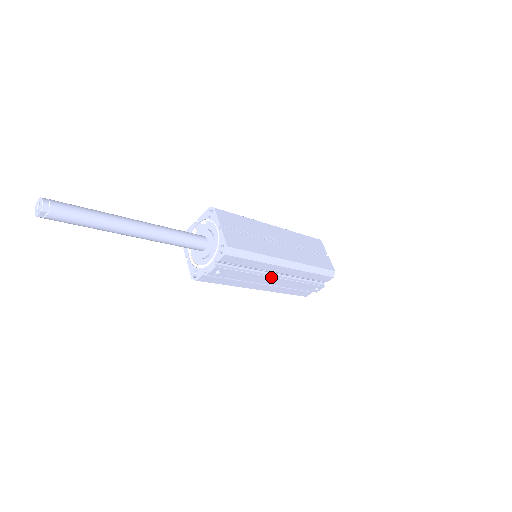
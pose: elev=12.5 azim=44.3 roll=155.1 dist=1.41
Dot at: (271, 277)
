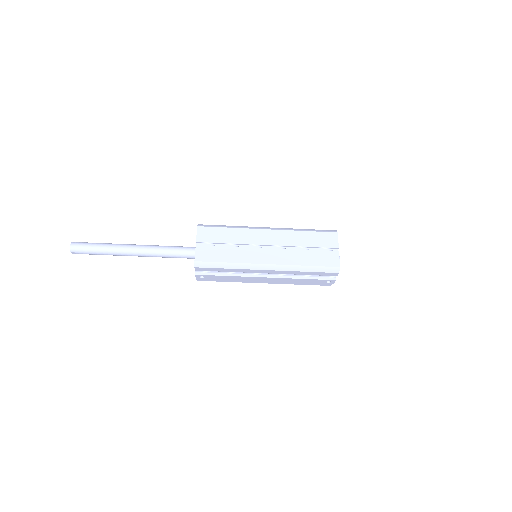
Dot at: (259, 277)
